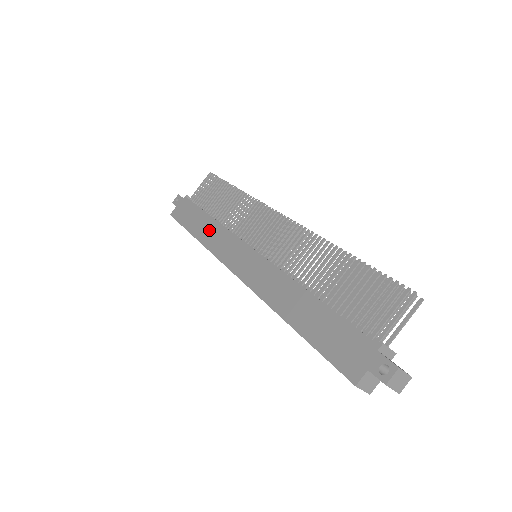
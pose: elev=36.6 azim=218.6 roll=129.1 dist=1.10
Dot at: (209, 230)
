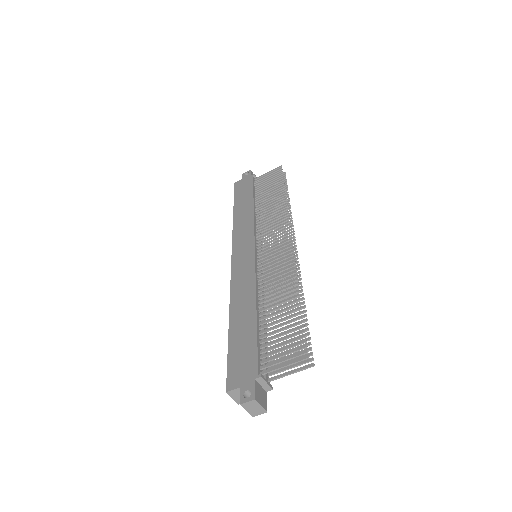
Dot at: (244, 214)
